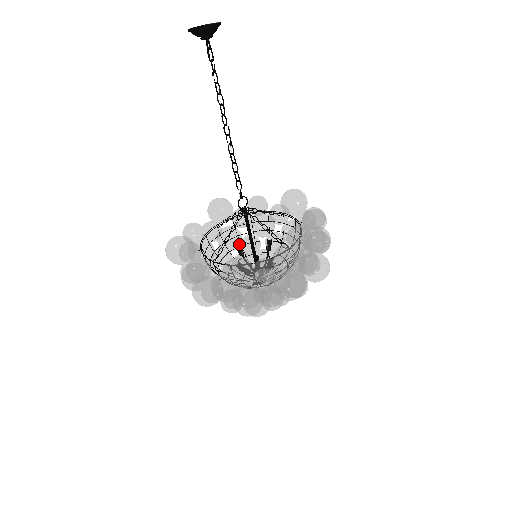
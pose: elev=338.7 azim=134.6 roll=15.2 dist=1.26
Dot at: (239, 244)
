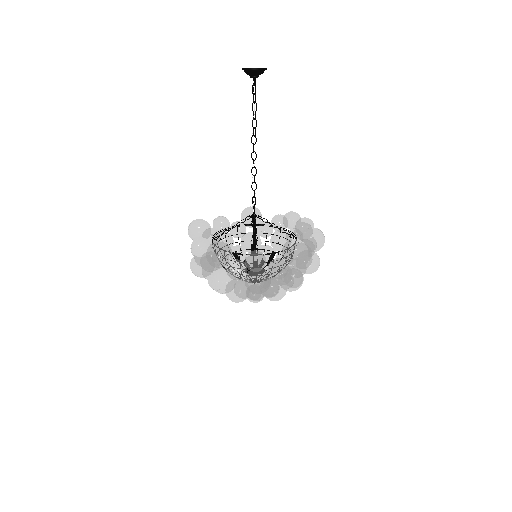
Dot at: (235, 251)
